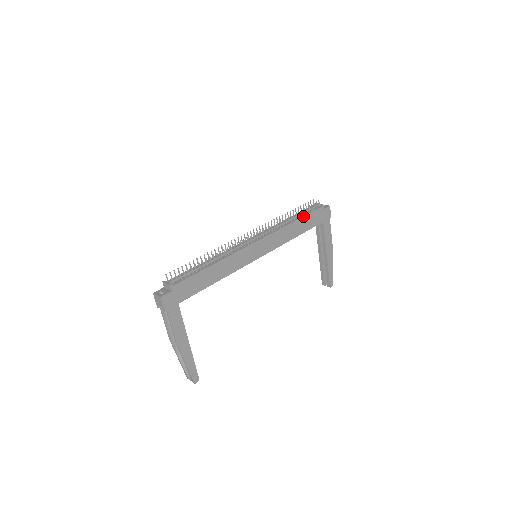
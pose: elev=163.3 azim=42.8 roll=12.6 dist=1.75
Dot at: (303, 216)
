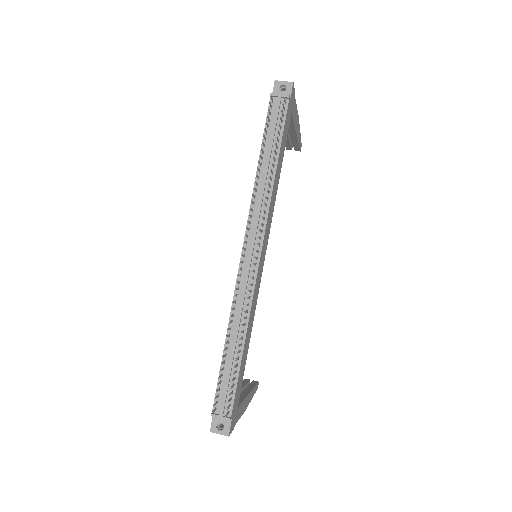
Dot at: (279, 148)
